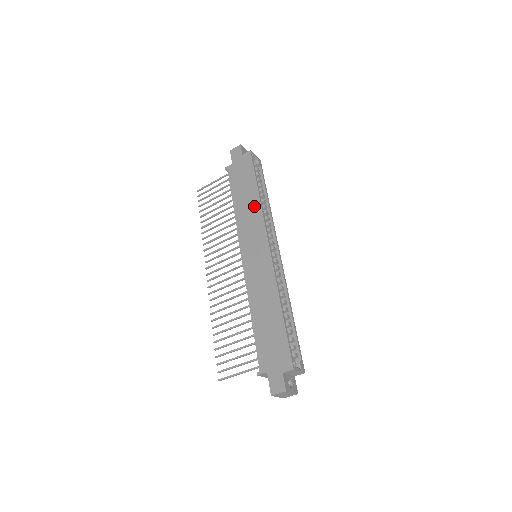
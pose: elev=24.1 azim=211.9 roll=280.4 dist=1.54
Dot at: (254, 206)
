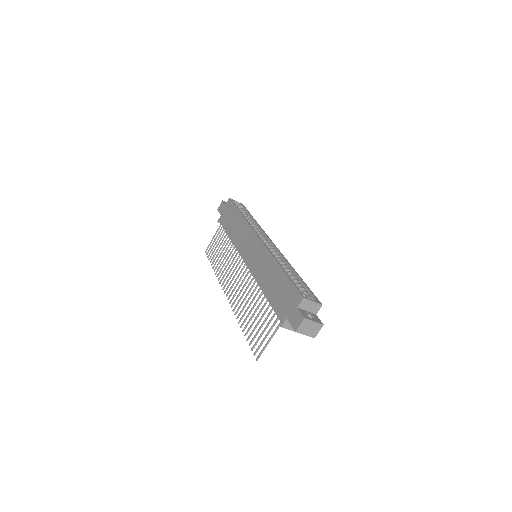
Dot at: (242, 225)
